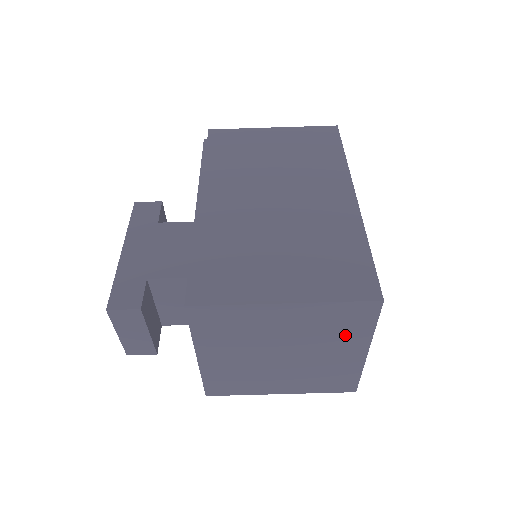
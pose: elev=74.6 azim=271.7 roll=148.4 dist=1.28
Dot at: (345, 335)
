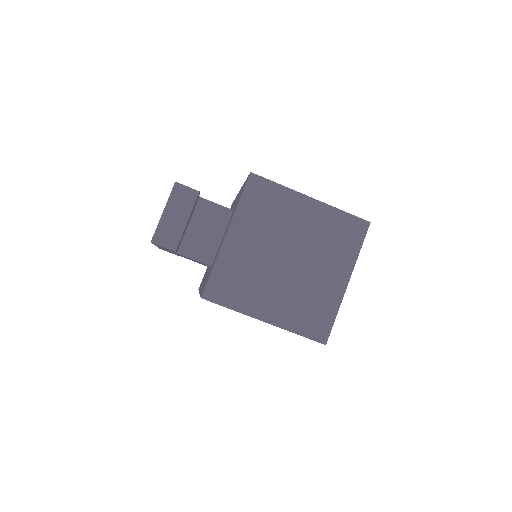
Dot at: (339, 252)
